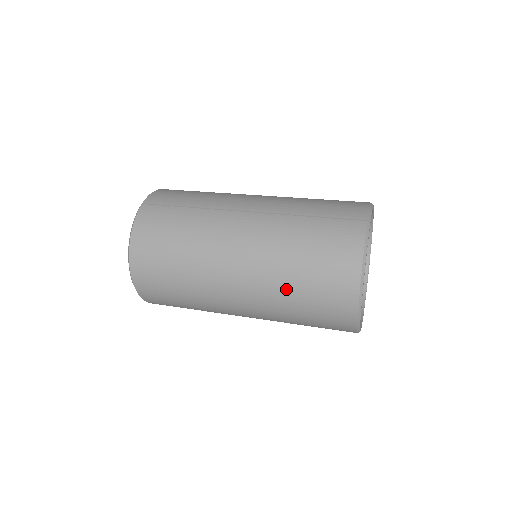
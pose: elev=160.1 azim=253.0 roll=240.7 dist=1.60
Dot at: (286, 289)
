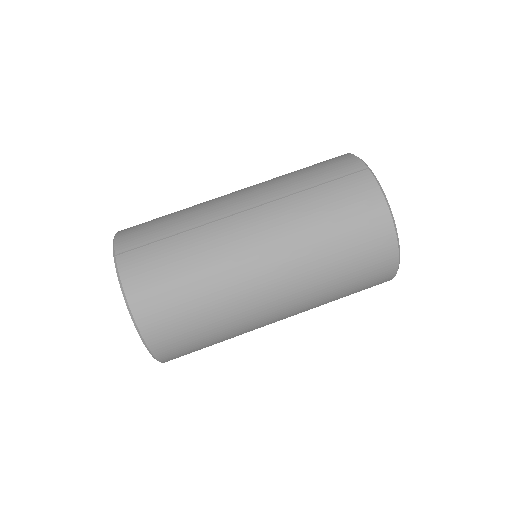
Dot at: (326, 269)
